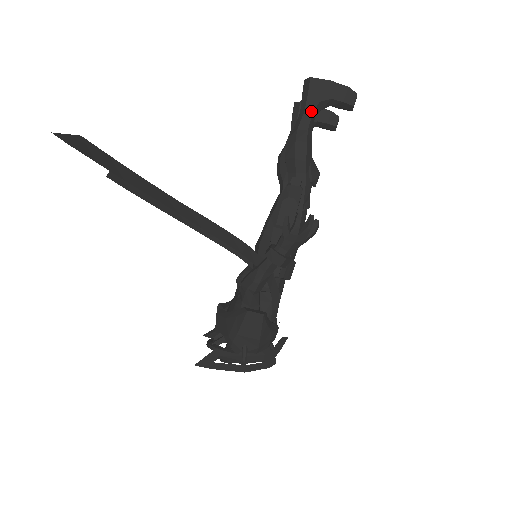
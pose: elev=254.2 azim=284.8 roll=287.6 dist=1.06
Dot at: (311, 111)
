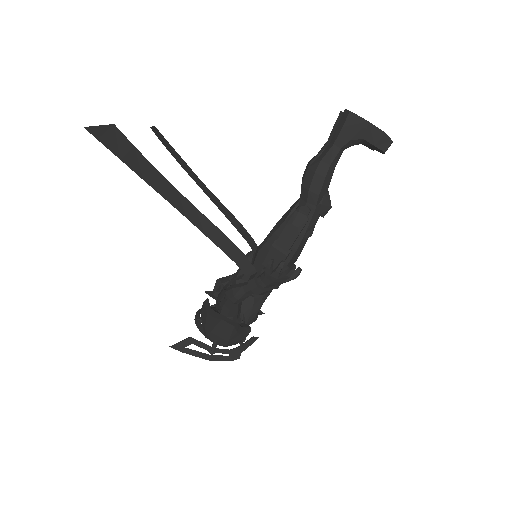
Dot at: (340, 146)
